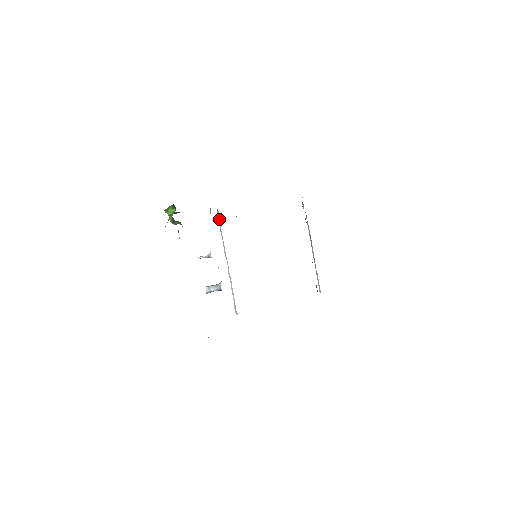
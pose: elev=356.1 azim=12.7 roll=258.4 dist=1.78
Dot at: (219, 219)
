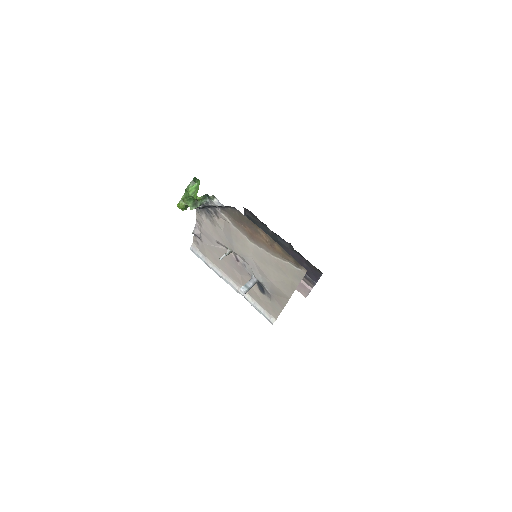
Dot at: (198, 252)
